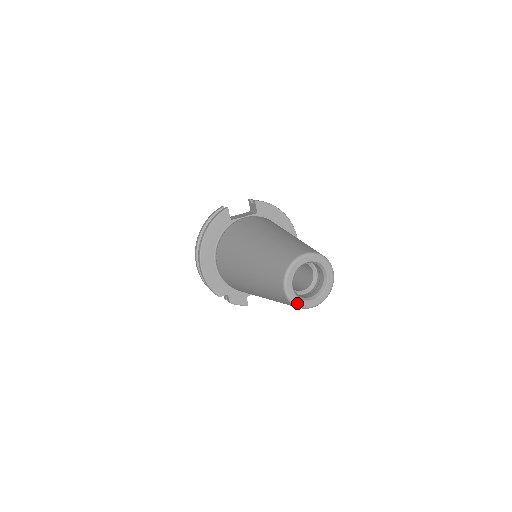
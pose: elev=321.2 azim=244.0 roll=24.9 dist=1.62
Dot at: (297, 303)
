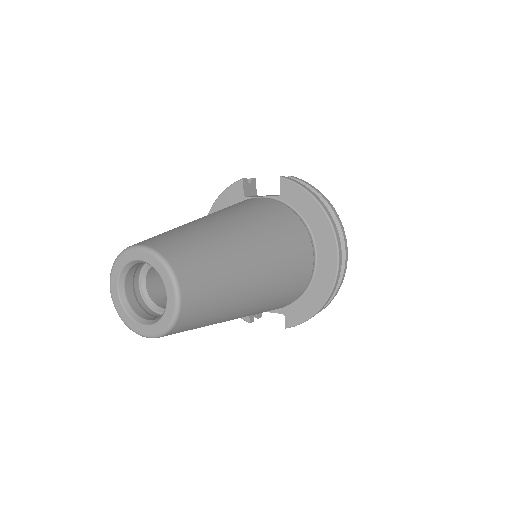
Dot at: (123, 317)
